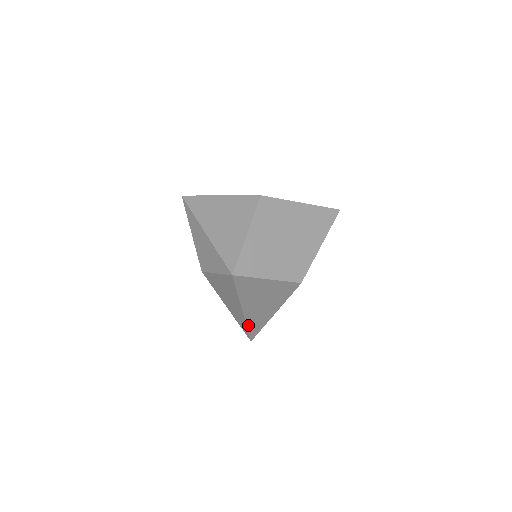
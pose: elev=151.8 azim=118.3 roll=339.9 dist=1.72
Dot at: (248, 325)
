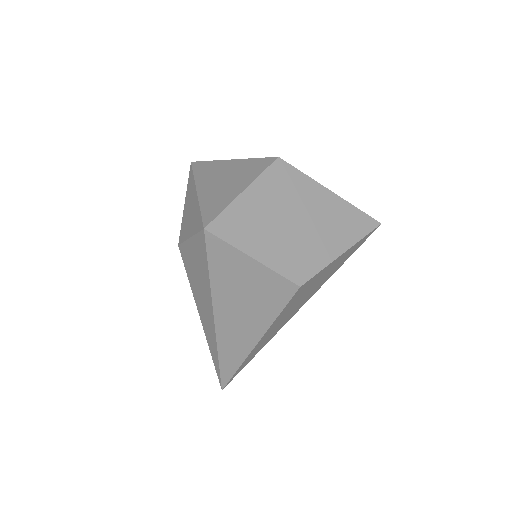
Dot at: (220, 353)
